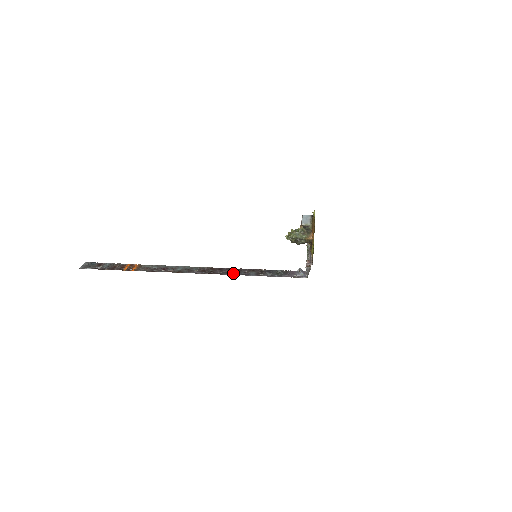
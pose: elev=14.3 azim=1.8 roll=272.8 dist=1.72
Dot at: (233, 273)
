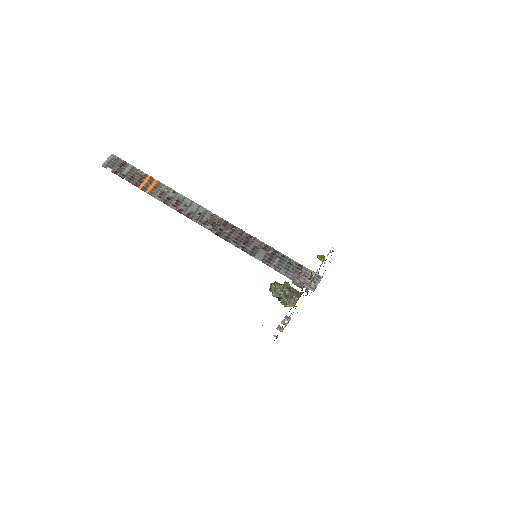
Dot at: (240, 244)
